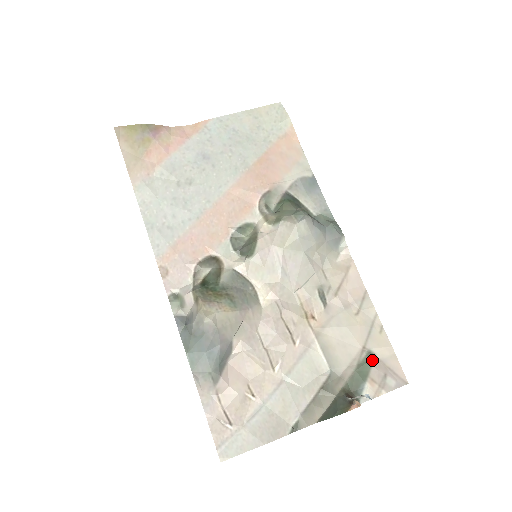
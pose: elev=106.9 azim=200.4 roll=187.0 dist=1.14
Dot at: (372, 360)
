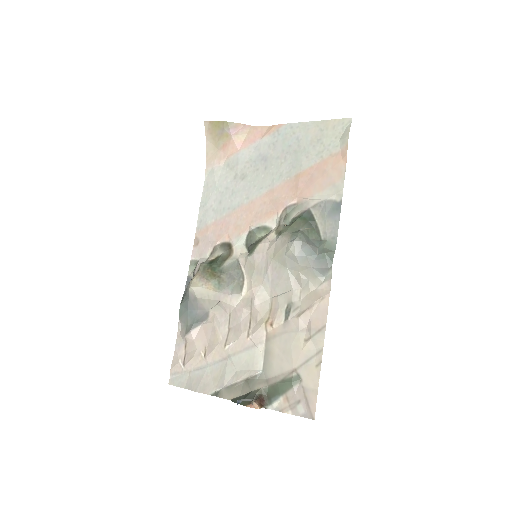
Dot at: (295, 383)
